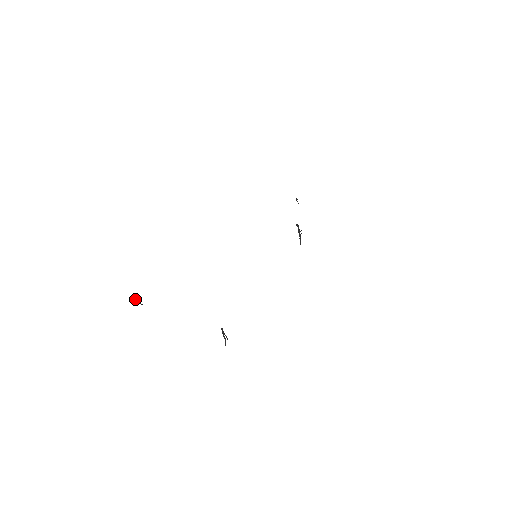
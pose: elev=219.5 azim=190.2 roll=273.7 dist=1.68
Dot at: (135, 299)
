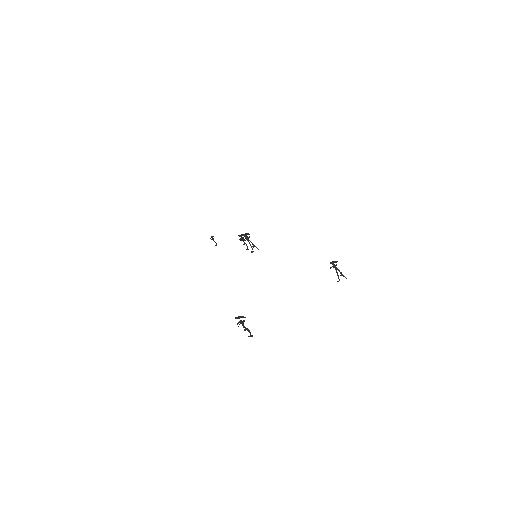
Dot at: (243, 326)
